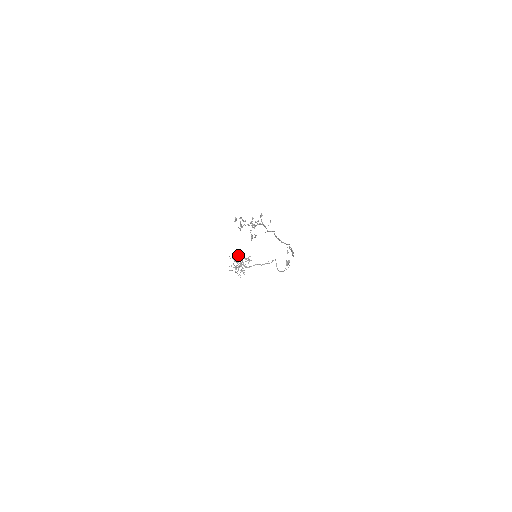
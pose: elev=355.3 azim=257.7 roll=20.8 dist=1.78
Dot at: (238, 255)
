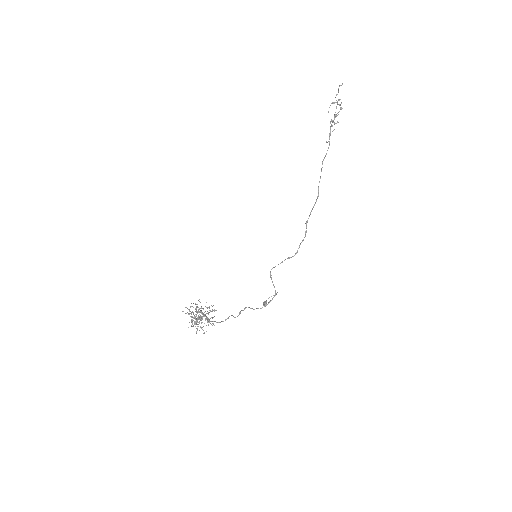
Dot at: occluded
